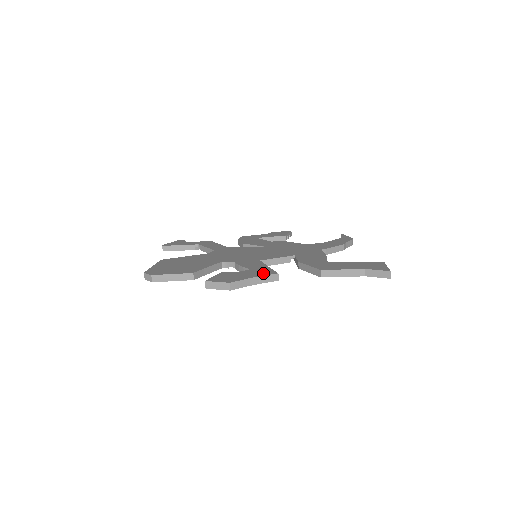
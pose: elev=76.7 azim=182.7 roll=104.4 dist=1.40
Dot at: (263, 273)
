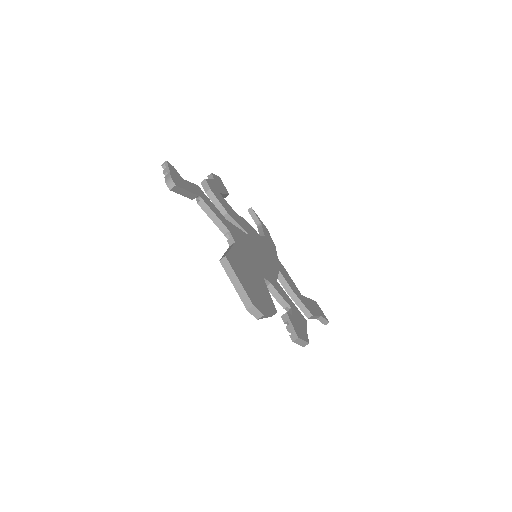
Dot at: (303, 320)
